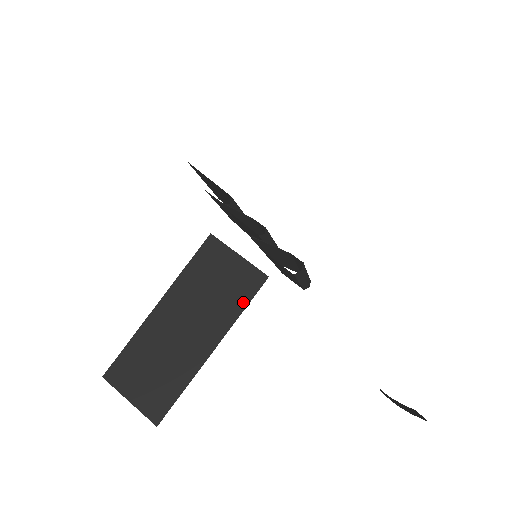
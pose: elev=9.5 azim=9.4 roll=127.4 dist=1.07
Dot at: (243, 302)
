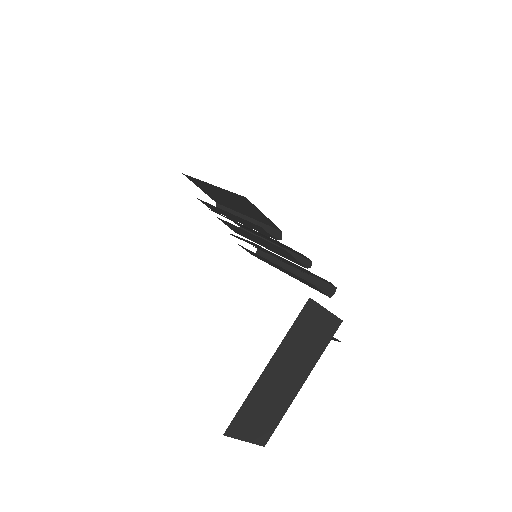
Dot at: (326, 343)
